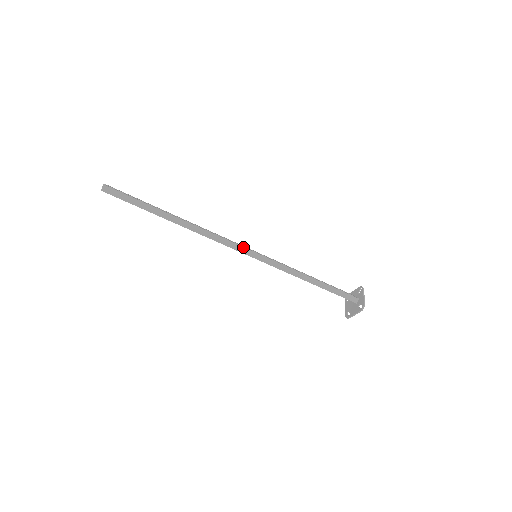
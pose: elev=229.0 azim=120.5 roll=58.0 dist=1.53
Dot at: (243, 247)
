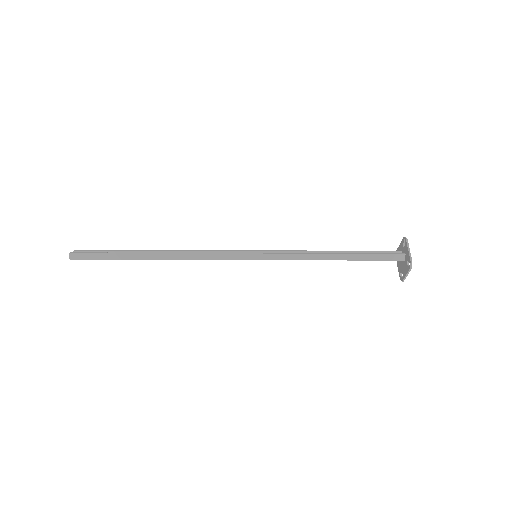
Dot at: (235, 254)
